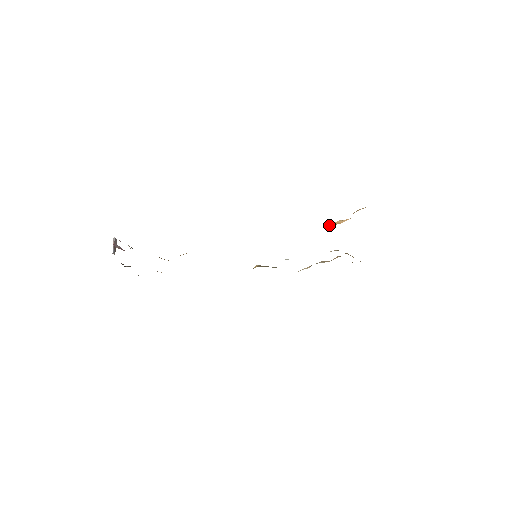
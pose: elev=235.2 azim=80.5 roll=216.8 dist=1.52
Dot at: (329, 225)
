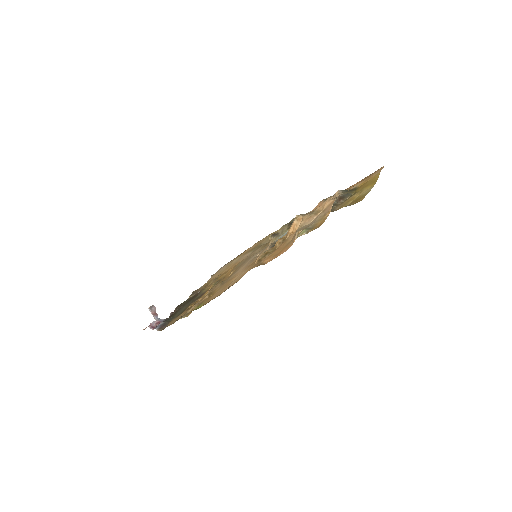
Dot at: (287, 236)
